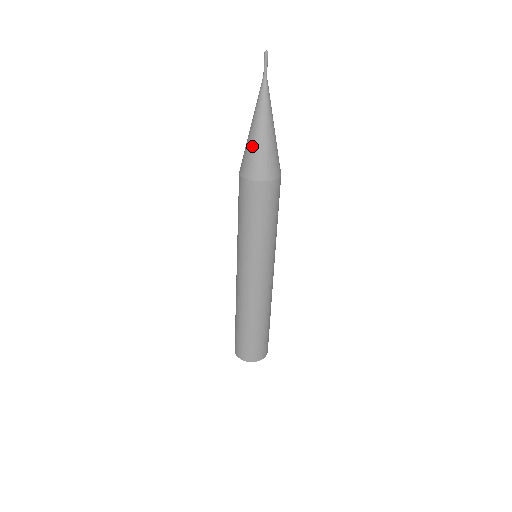
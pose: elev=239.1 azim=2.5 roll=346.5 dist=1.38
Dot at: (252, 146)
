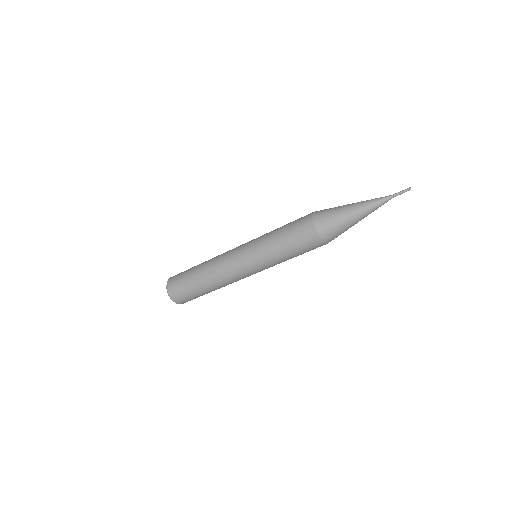
Dot at: (346, 227)
